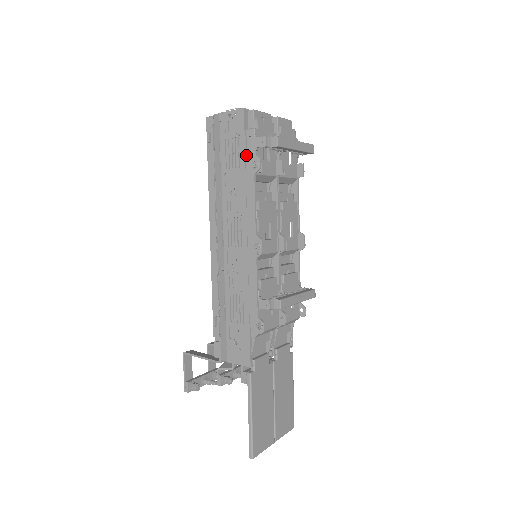
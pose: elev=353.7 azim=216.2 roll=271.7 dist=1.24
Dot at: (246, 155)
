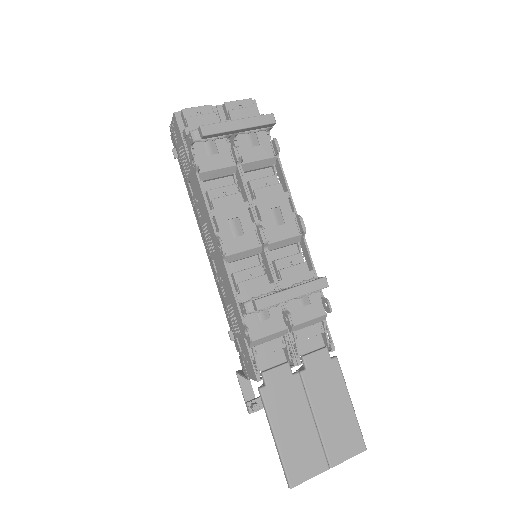
Dot at: (190, 157)
